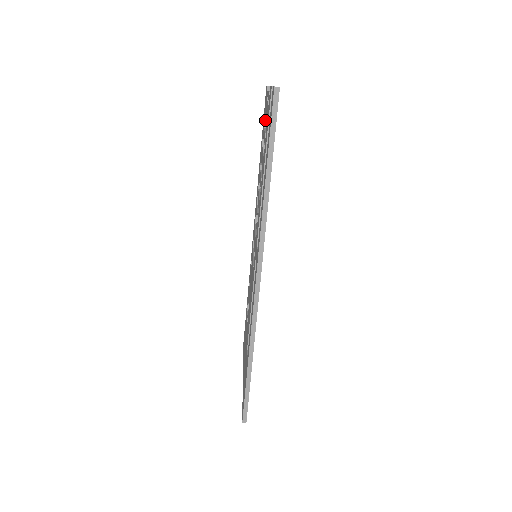
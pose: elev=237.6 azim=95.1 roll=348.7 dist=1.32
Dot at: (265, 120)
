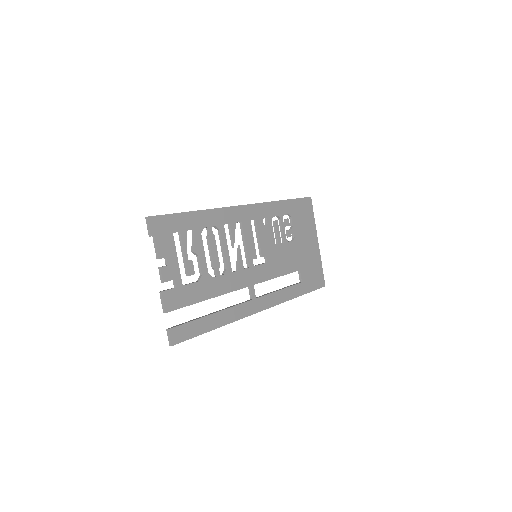
Dot at: occluded
